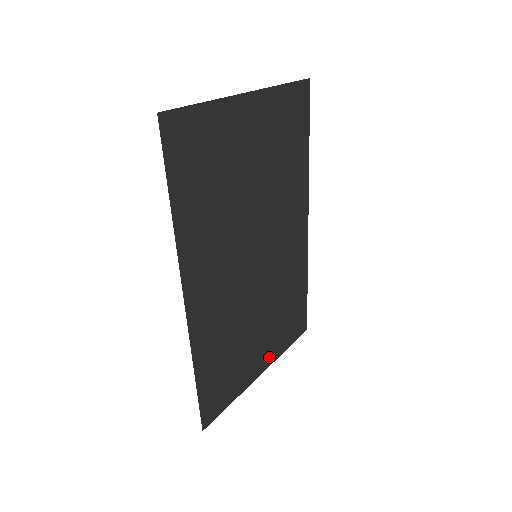
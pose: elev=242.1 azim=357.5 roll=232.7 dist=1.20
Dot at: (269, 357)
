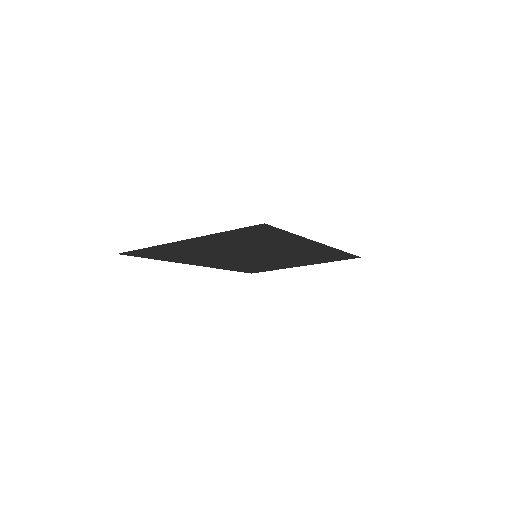
Dot at: (308, 264)
